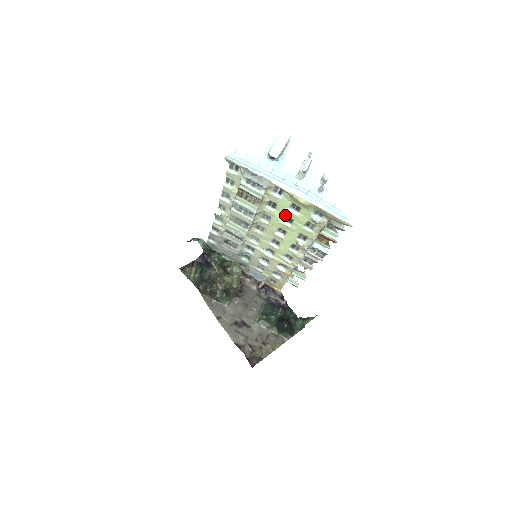
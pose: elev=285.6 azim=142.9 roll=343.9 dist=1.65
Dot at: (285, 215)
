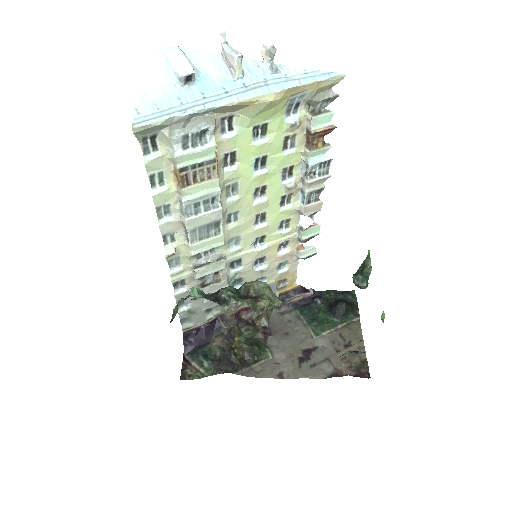
Dot at: (253, 159)
